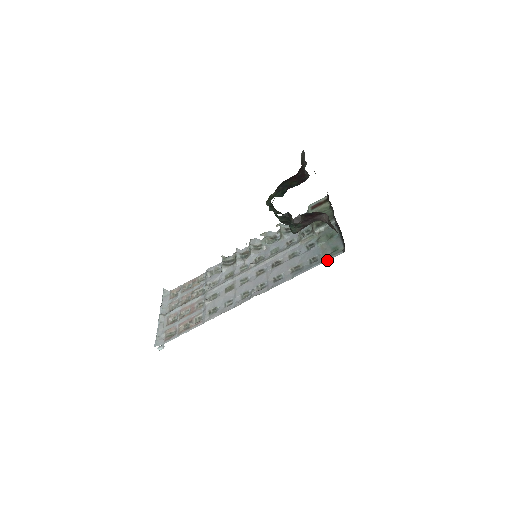
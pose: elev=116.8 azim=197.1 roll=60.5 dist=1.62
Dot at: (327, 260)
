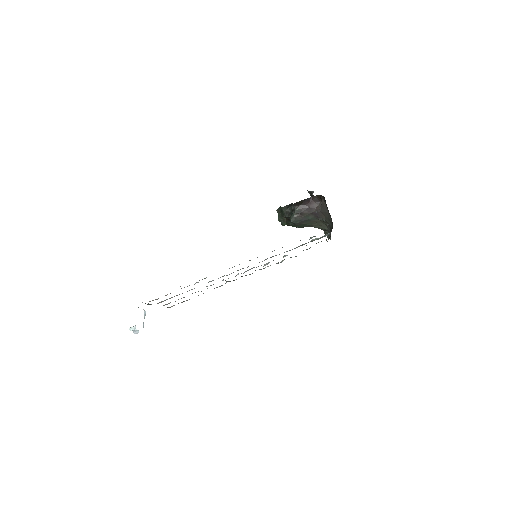
Dot at: occluded
